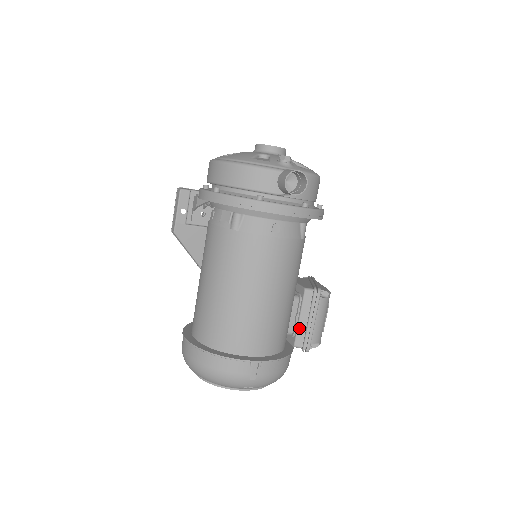
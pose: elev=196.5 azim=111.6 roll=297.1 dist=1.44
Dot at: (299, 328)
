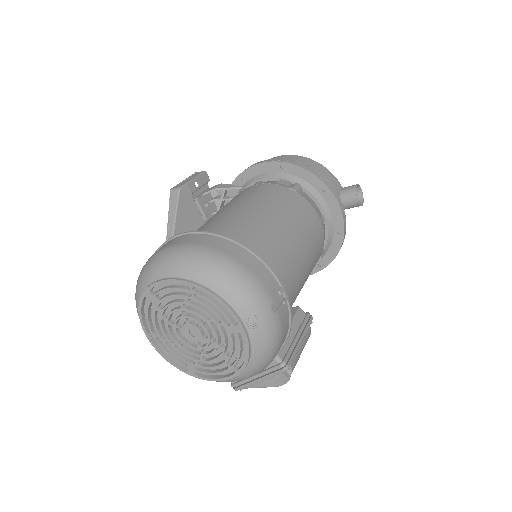
Dot at: occluded
